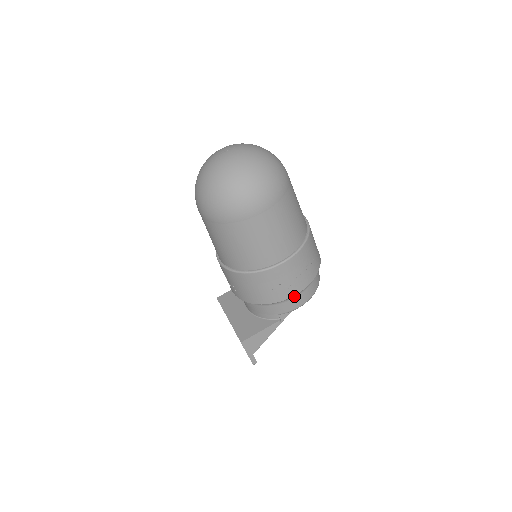
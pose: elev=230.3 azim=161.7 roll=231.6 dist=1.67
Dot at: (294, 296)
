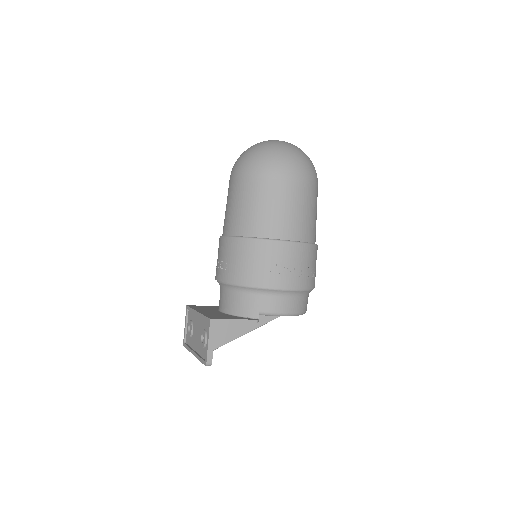
Dot at: (285, 294)
